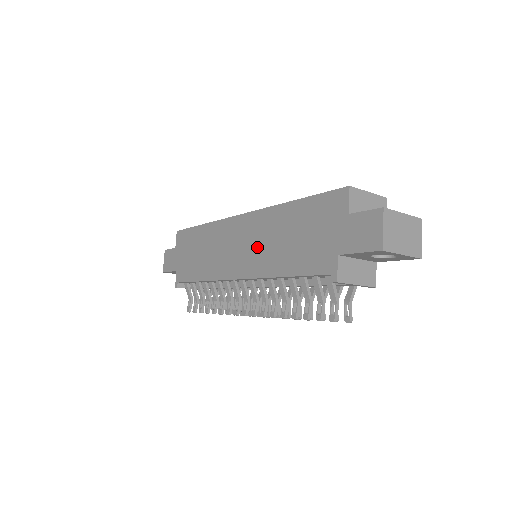
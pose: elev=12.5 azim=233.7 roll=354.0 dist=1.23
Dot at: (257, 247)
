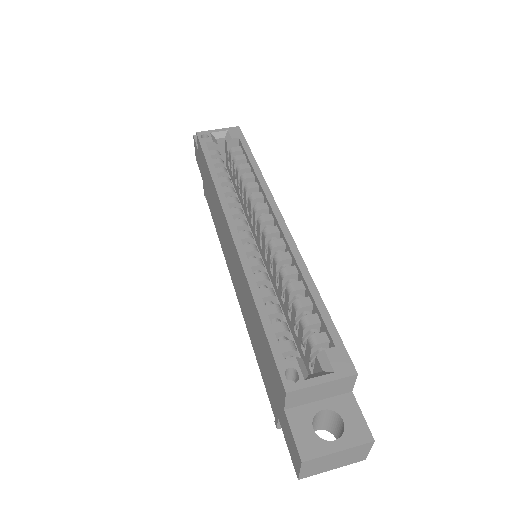
Dot at: (239, 287)
